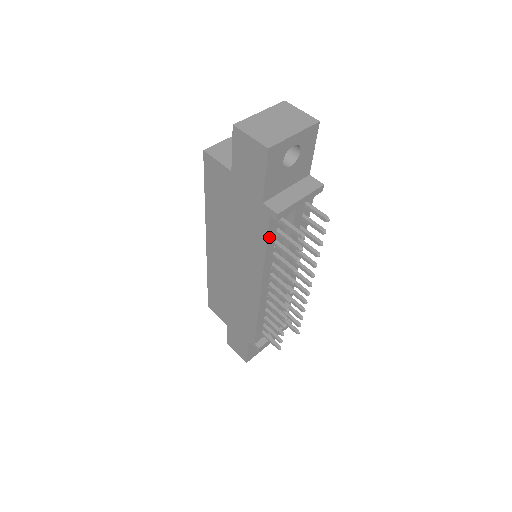
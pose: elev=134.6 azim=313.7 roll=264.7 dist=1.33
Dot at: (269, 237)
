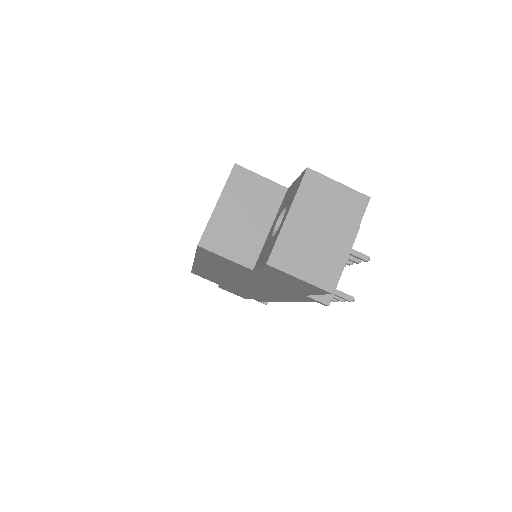
Dot at: occluded
